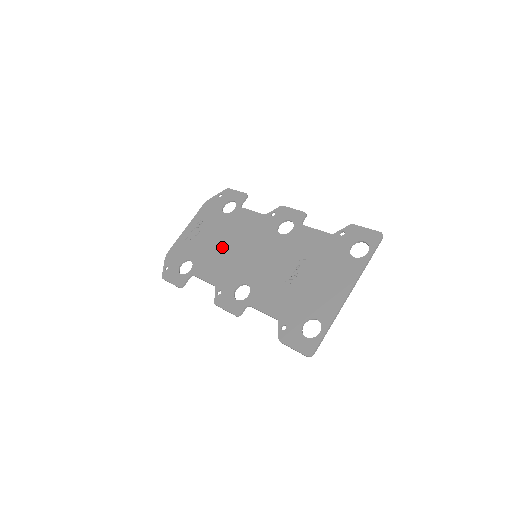
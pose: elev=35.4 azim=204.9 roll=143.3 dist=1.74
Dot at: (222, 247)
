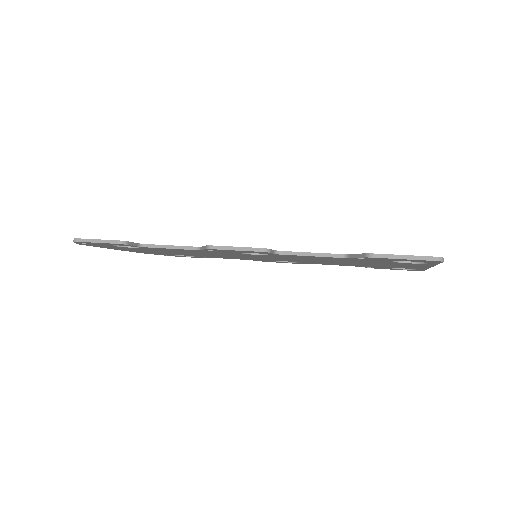
Dot at: occluded
